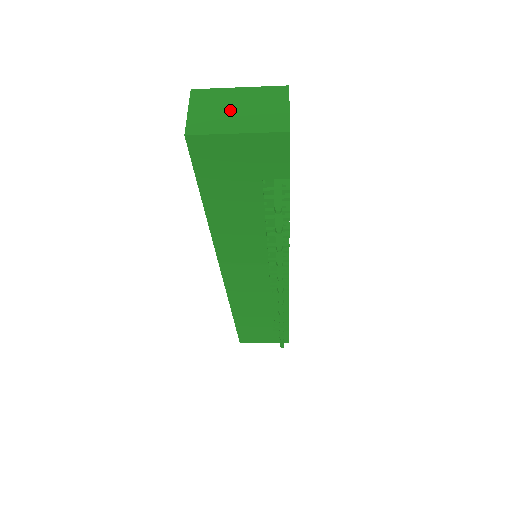
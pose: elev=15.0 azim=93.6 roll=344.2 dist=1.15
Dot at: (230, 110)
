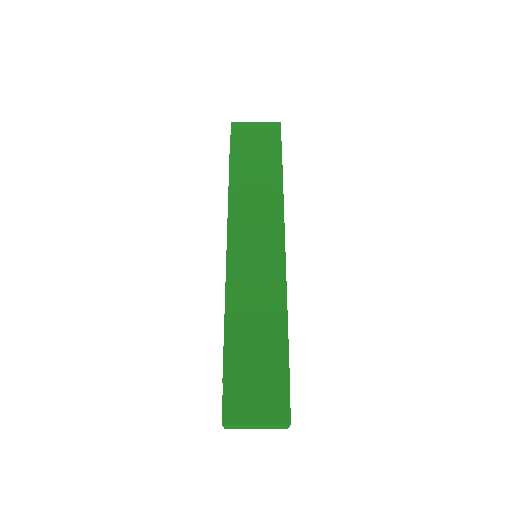
Dot at: (251, 427)
